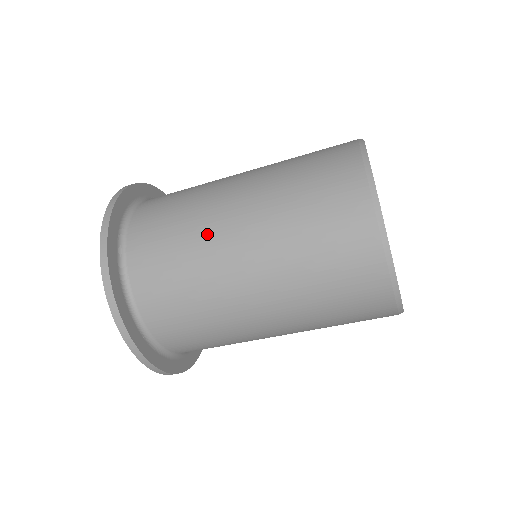
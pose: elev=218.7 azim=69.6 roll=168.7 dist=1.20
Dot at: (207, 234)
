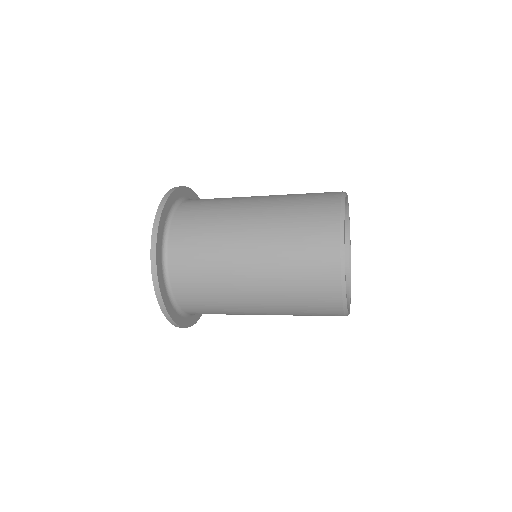
Dot at: (228, 234)
